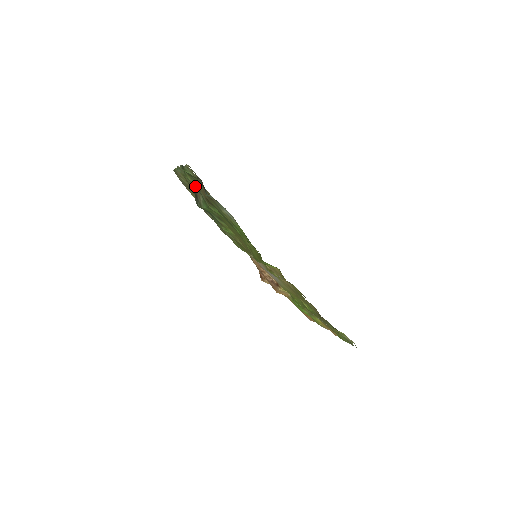
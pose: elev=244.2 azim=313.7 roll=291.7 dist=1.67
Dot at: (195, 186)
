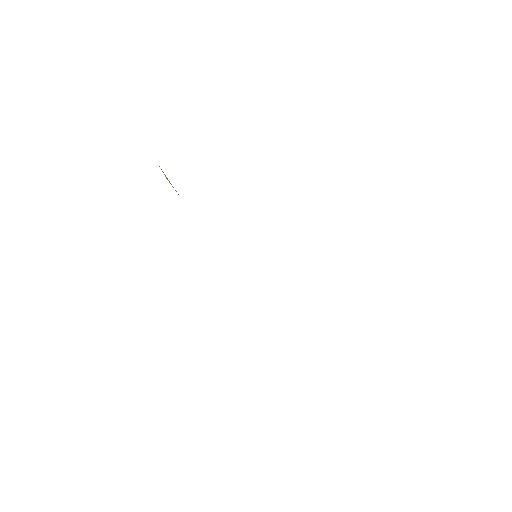
Dot at: occluded
